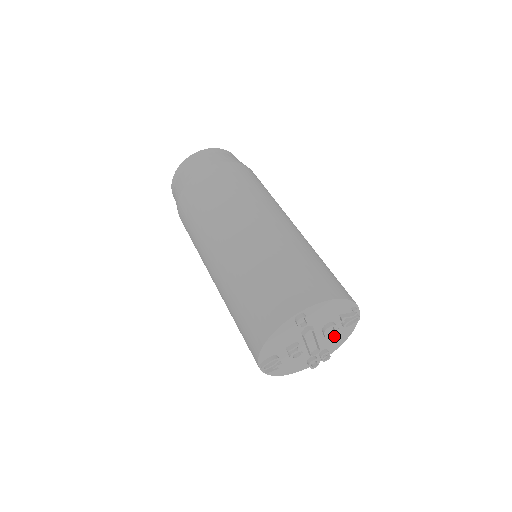
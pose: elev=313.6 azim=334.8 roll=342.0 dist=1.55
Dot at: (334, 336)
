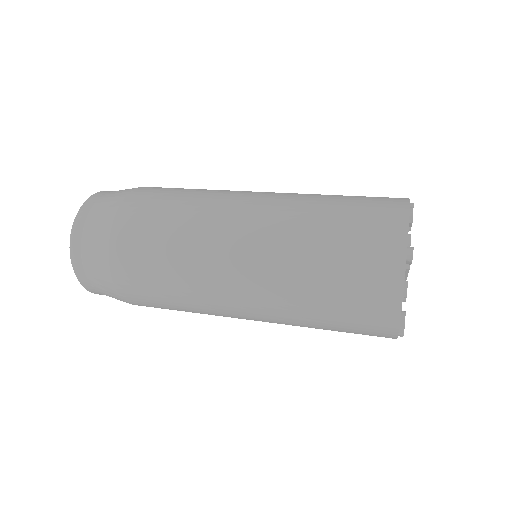
Dot at: occluded
